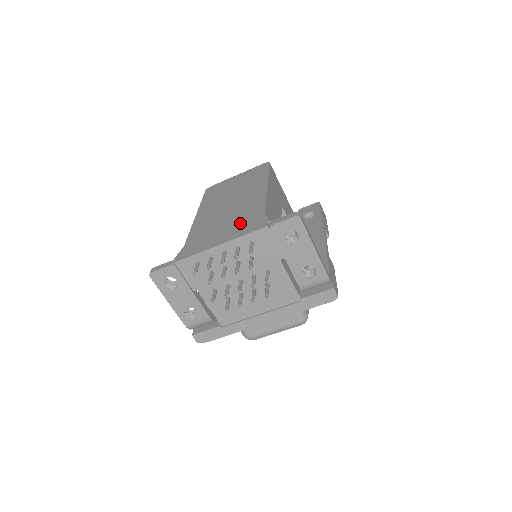
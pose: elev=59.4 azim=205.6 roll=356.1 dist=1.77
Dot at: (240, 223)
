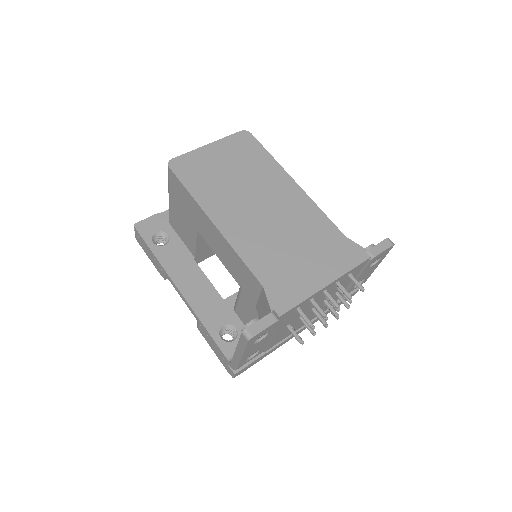
Dot at: (323, 249)
